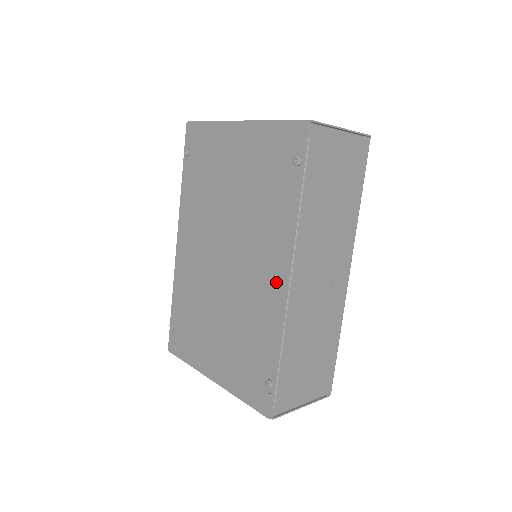
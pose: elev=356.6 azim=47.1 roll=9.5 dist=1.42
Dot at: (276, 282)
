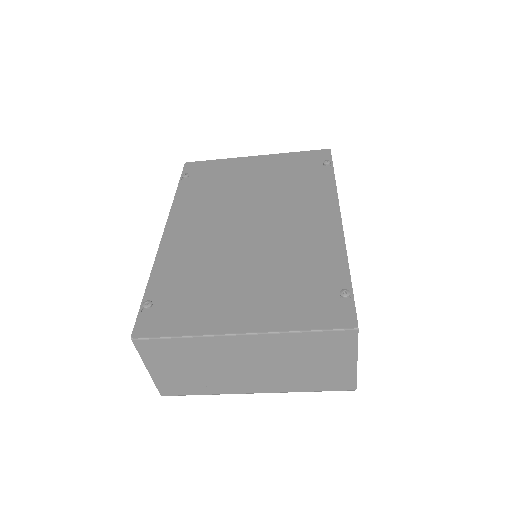
Dot at: (326, 222)
